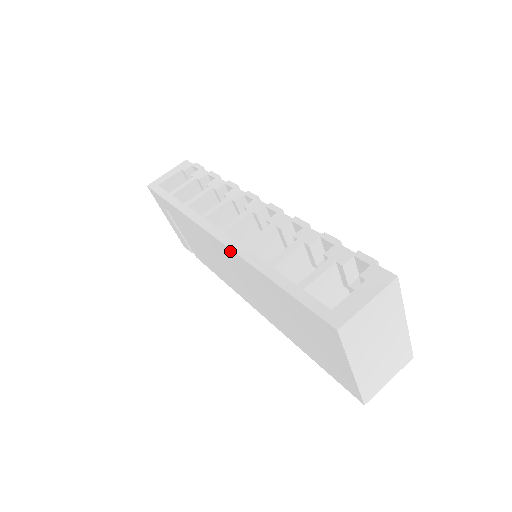
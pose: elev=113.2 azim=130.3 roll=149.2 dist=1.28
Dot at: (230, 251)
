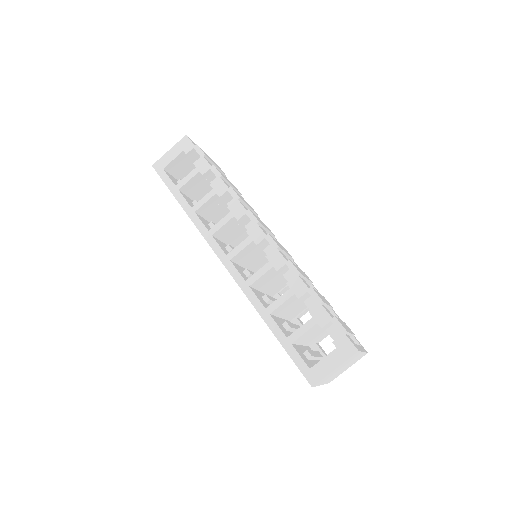
Dot at: (236, 281)
